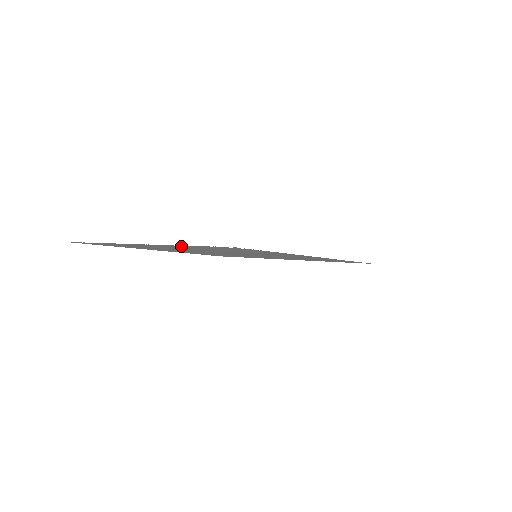
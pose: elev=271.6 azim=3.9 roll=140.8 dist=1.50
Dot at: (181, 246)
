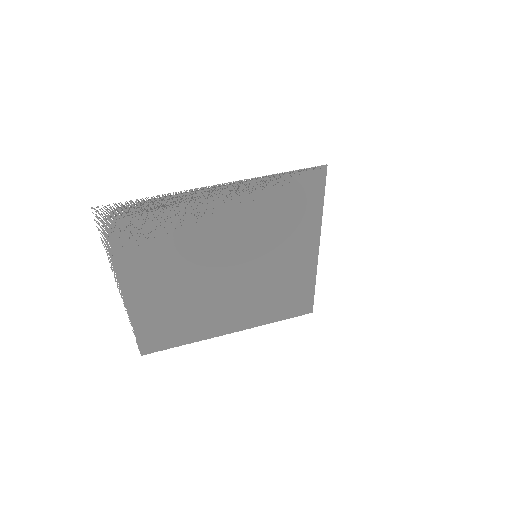
Dot at: (124, 260)
